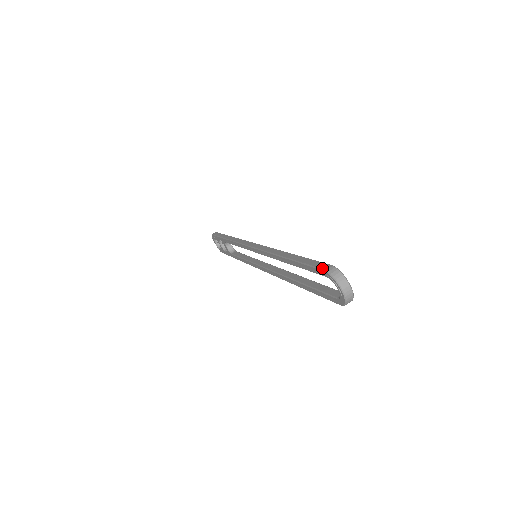
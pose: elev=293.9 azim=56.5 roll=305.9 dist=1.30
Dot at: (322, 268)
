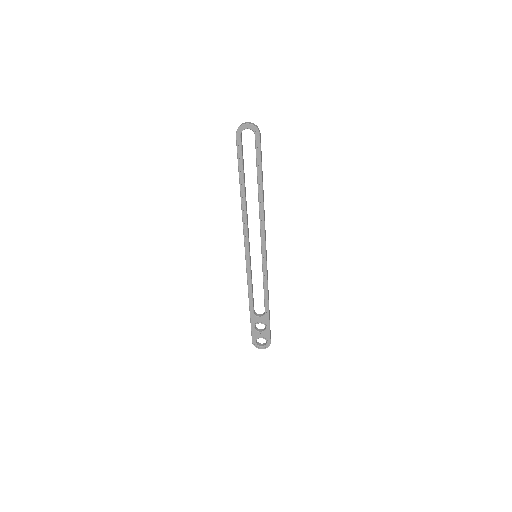
Dot at: (236, 138)
